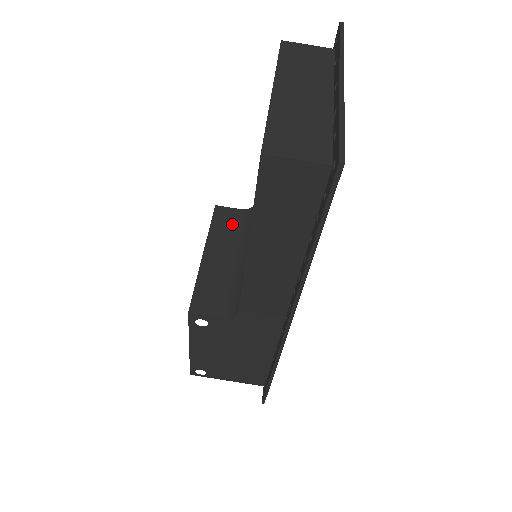
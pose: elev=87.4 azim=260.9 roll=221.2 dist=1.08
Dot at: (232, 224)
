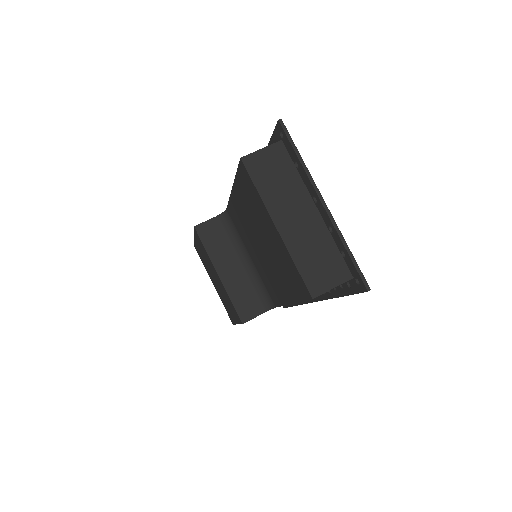
Dot at: (218, 236)
